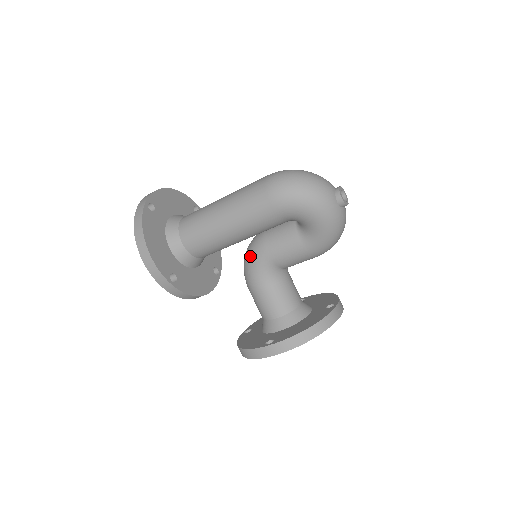
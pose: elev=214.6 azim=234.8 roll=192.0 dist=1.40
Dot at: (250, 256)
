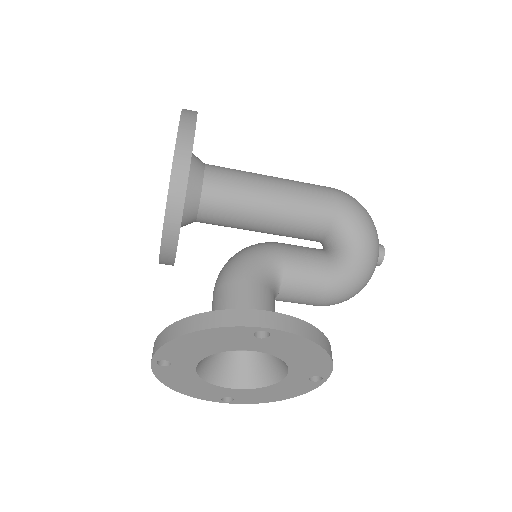
Dot at: (255, 247)
